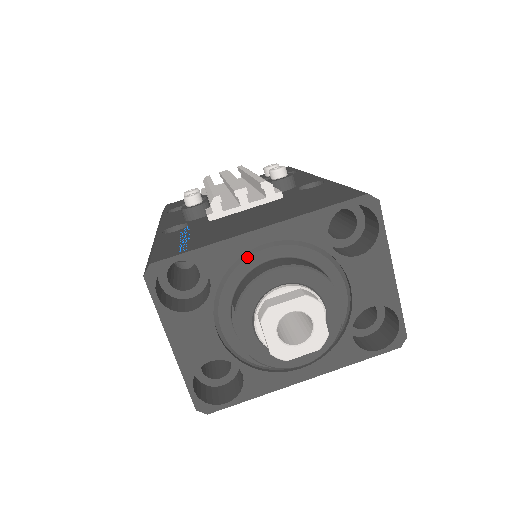
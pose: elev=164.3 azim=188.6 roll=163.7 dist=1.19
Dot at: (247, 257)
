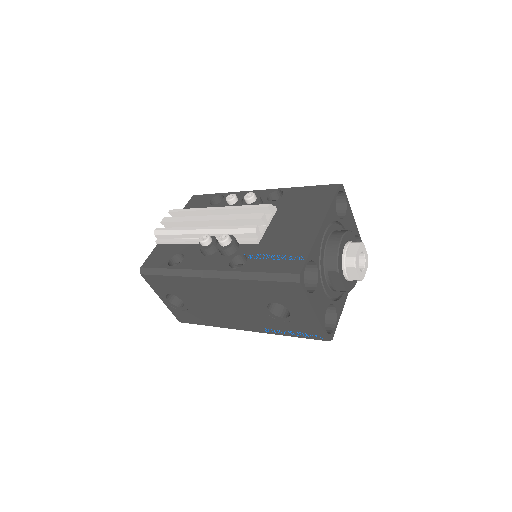
Dot at: (322, 243)
